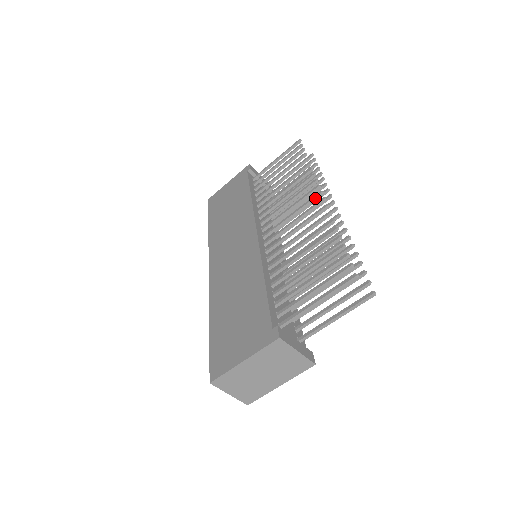
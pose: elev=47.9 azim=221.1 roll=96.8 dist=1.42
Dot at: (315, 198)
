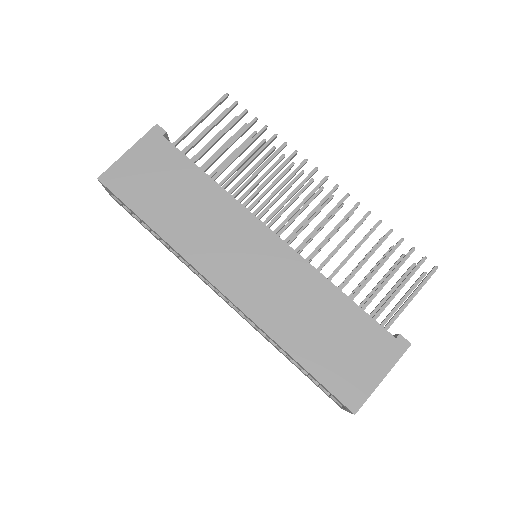
Dot at: (322, 184)
